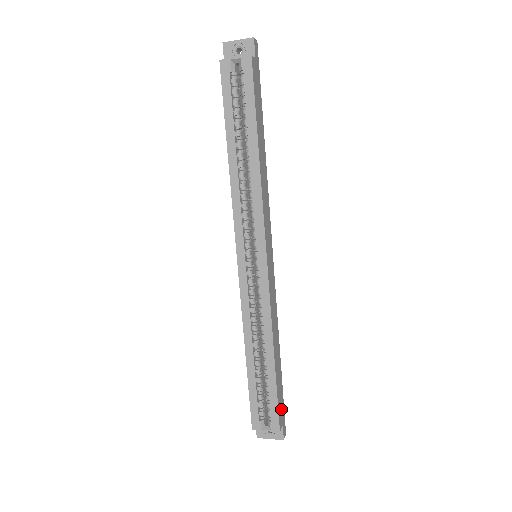
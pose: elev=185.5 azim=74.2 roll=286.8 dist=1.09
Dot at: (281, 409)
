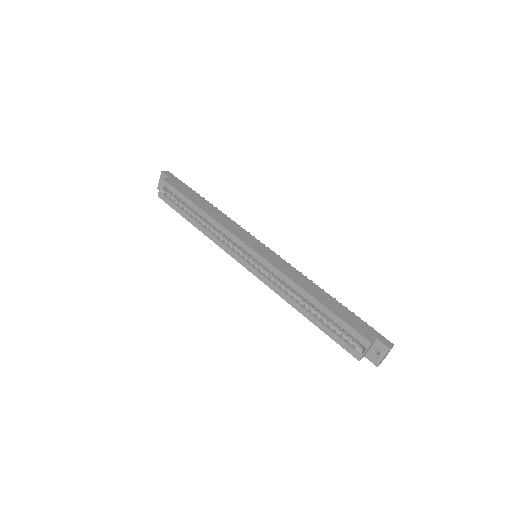
Dot at: (363, 328)
